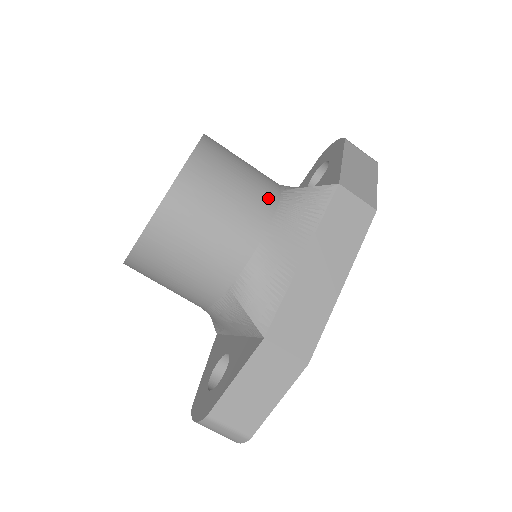
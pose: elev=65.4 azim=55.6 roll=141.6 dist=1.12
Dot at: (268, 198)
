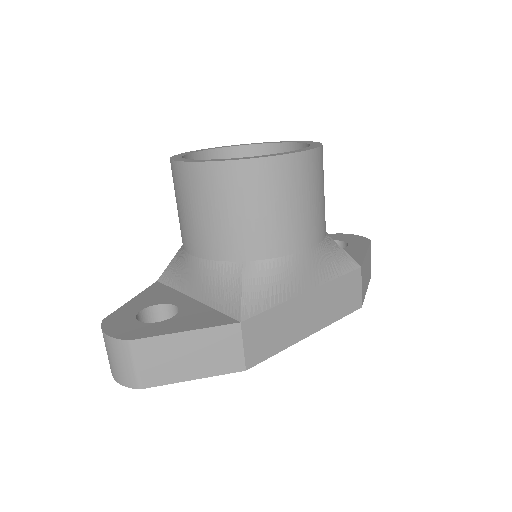
Dot at: (322, 229)
